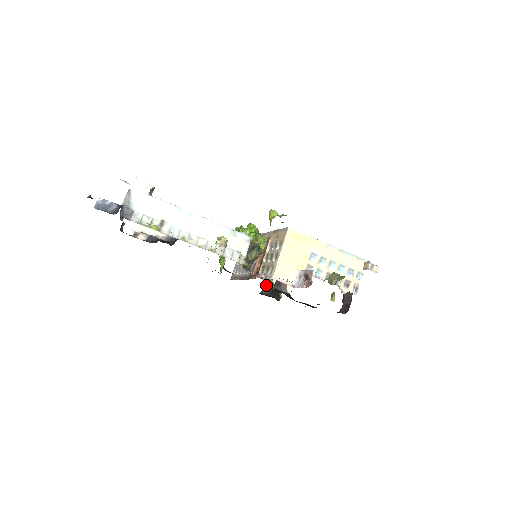
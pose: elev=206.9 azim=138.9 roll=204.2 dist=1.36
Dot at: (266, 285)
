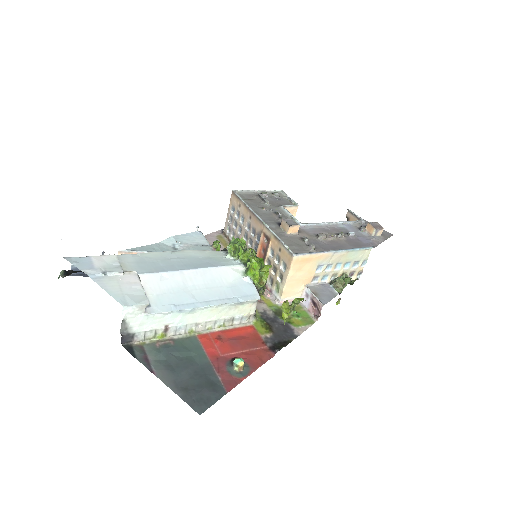
Dot at: occluded
